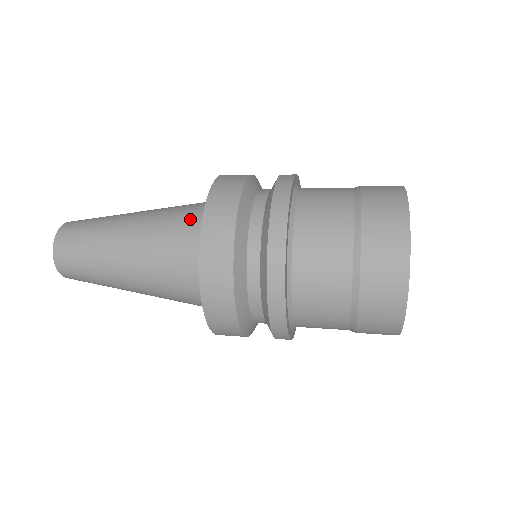
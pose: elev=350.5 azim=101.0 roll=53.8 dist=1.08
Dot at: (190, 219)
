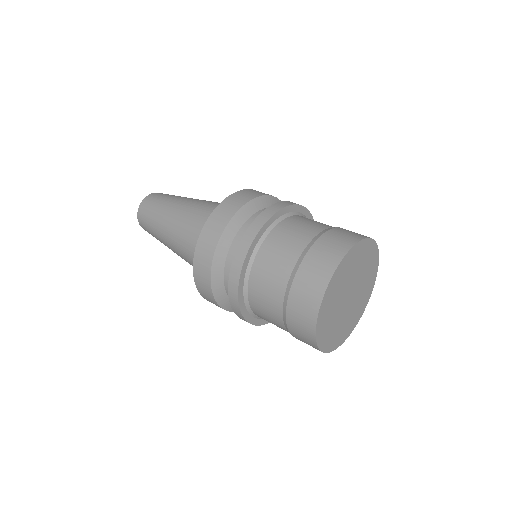
Dot at: occluded
